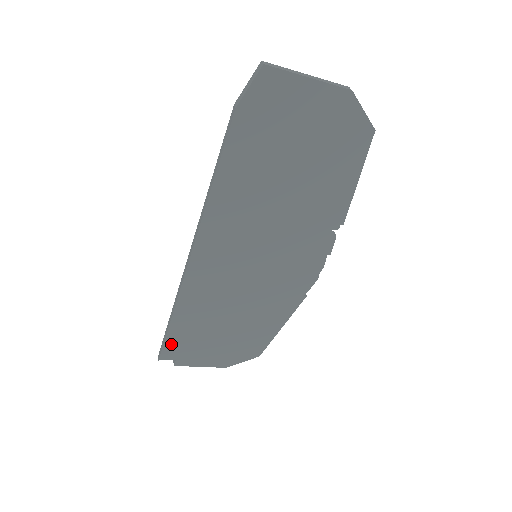
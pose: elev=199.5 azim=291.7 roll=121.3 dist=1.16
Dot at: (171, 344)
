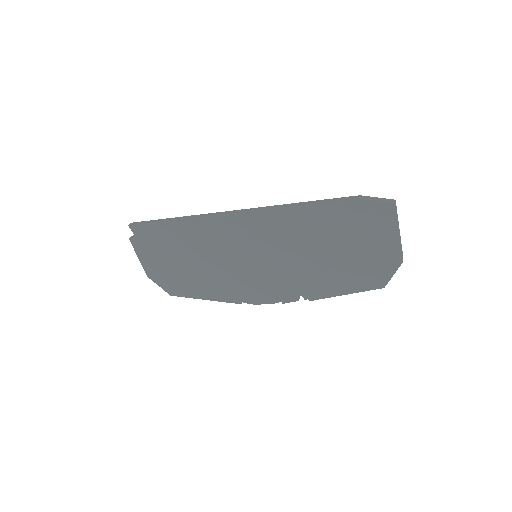
Dot at: (149, 229)
